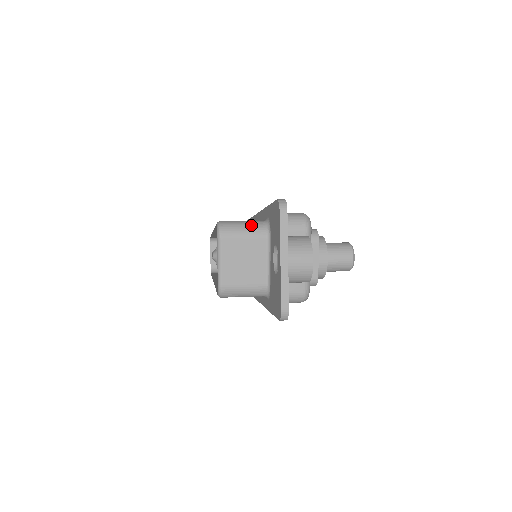
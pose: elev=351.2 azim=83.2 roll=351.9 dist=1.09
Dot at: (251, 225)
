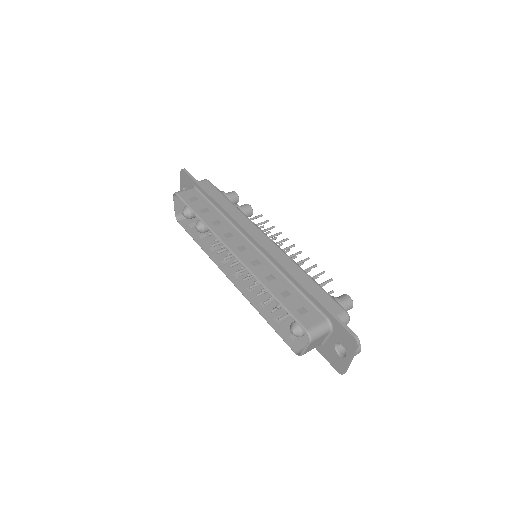
Dot at: (324, 329)
